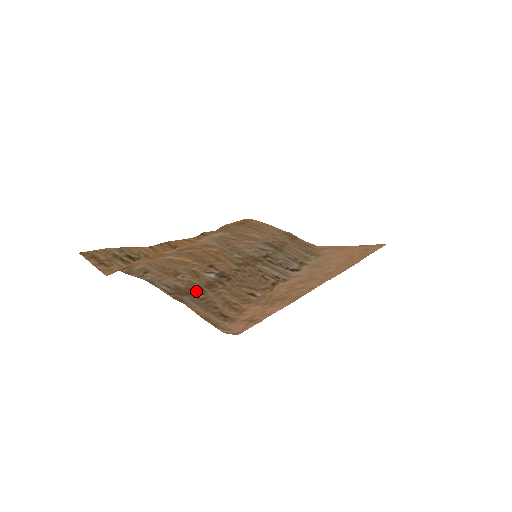
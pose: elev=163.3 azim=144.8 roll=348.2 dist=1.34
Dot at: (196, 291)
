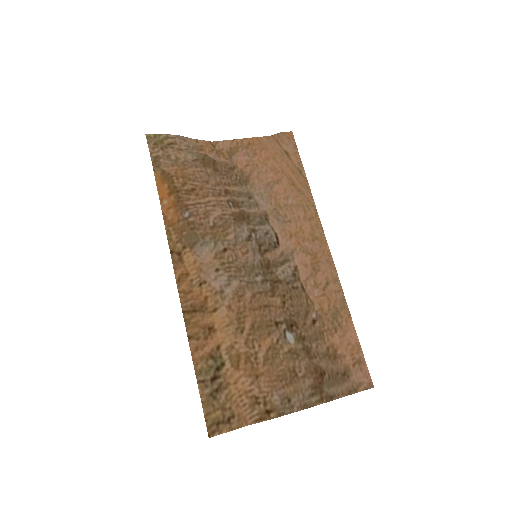
Dot at: (321, 375)
